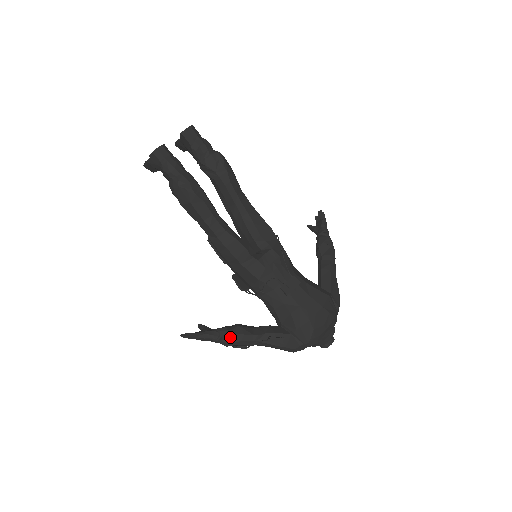
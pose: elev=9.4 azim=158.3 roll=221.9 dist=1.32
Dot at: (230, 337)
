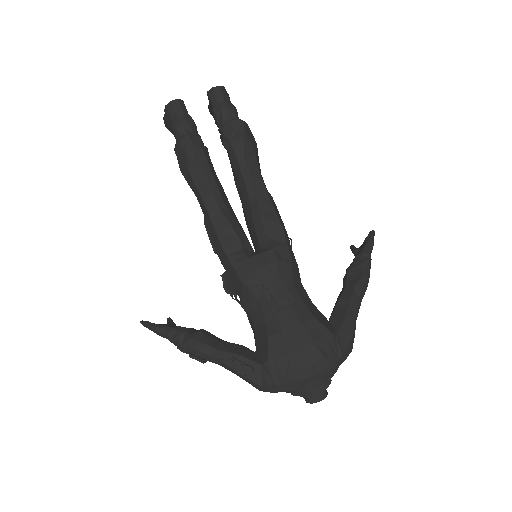
Dot at: (186, 341)
